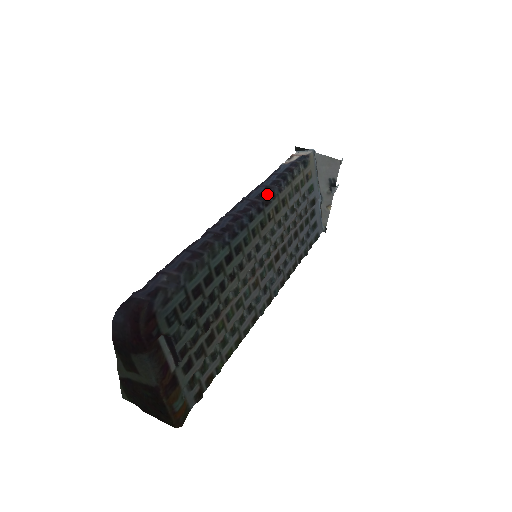
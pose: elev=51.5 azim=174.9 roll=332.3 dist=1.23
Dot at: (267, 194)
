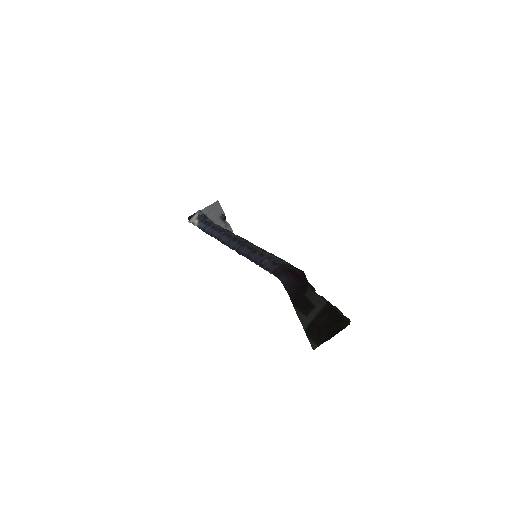
Dot at: (221, 230)
